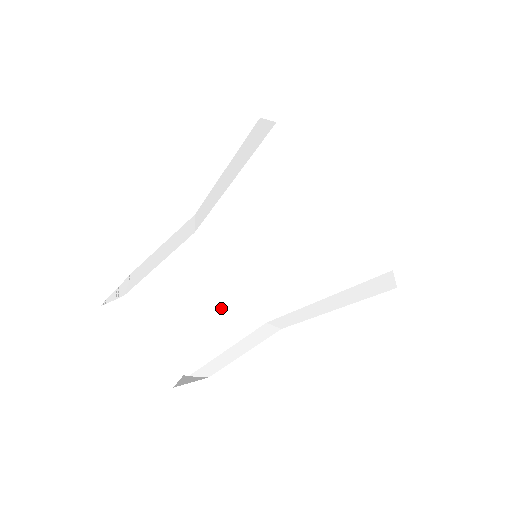
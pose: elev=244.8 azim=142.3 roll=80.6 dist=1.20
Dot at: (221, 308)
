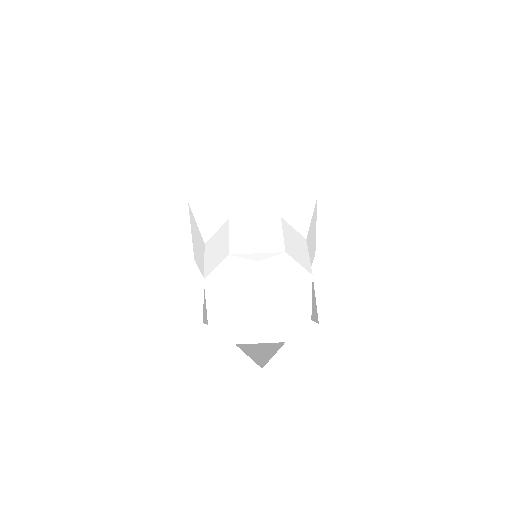
Dot at: (251, 226)
